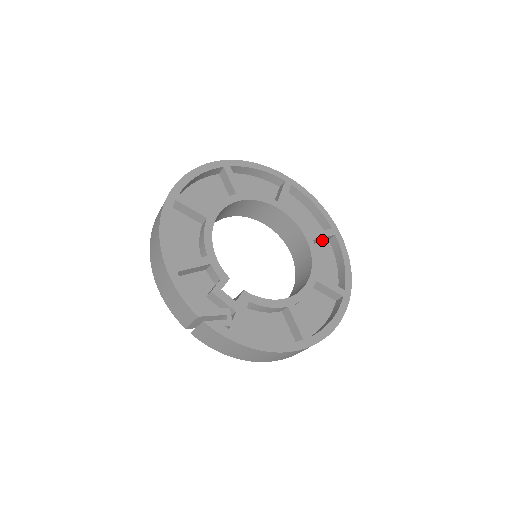
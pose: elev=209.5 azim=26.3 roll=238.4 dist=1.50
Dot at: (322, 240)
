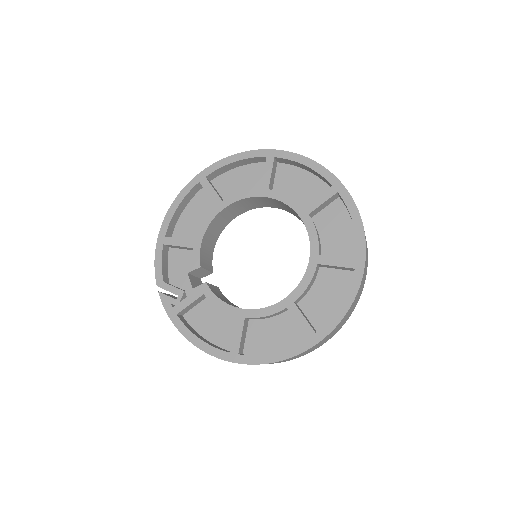
Dot at: (341, 268)
